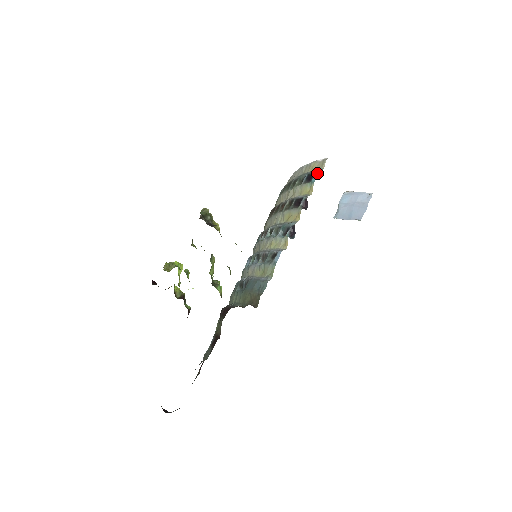
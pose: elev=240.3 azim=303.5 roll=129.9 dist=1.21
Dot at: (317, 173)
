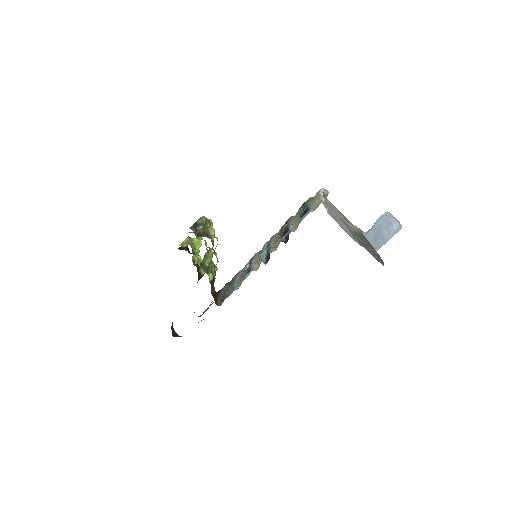
Dot at: (308, 213)
